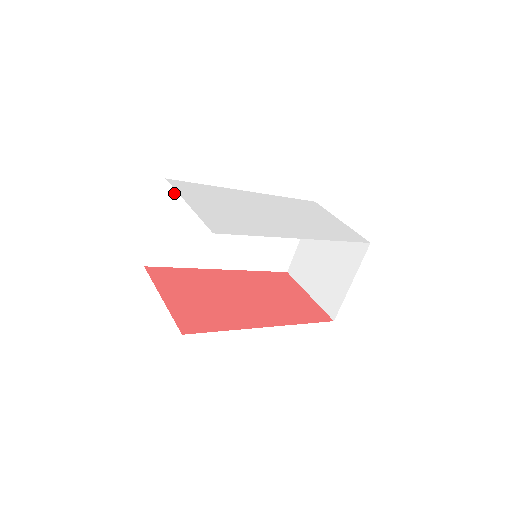
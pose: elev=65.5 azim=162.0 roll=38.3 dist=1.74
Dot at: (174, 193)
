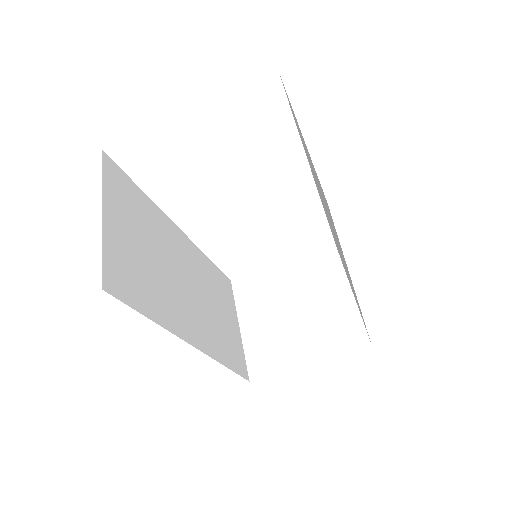
Dot at: (115, 179)
